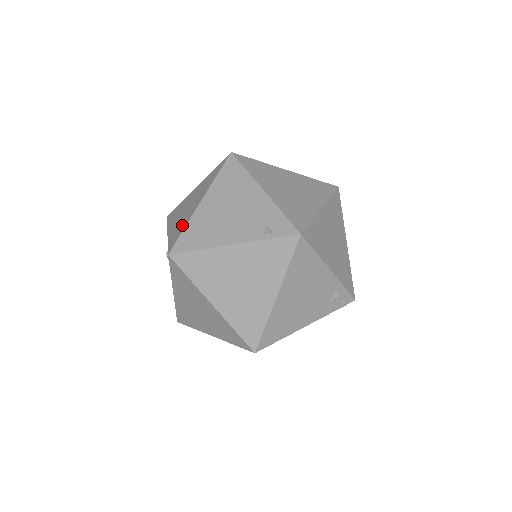
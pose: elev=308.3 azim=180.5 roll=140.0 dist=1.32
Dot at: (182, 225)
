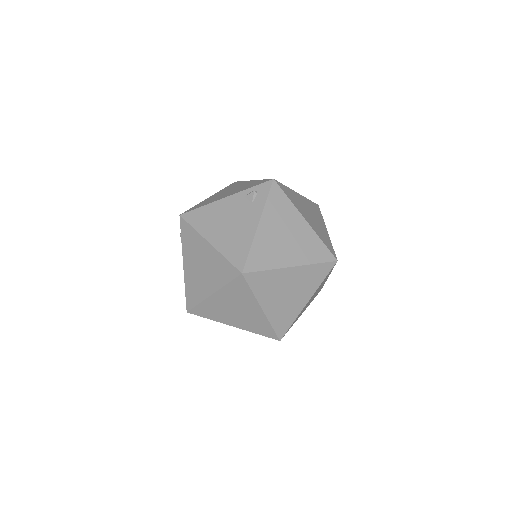
Dot at: (253, 183)
